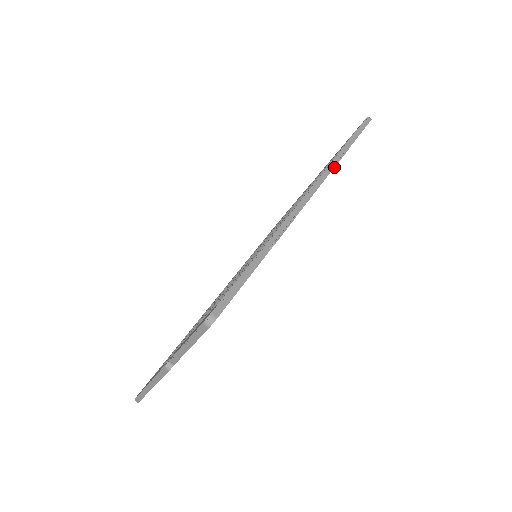
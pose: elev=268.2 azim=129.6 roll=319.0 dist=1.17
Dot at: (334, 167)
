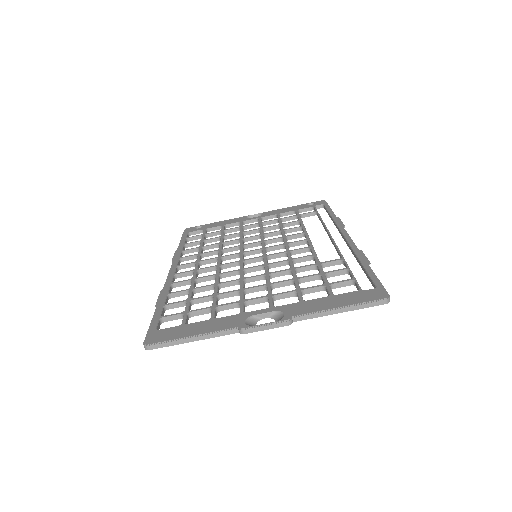
Dot at: occluded
